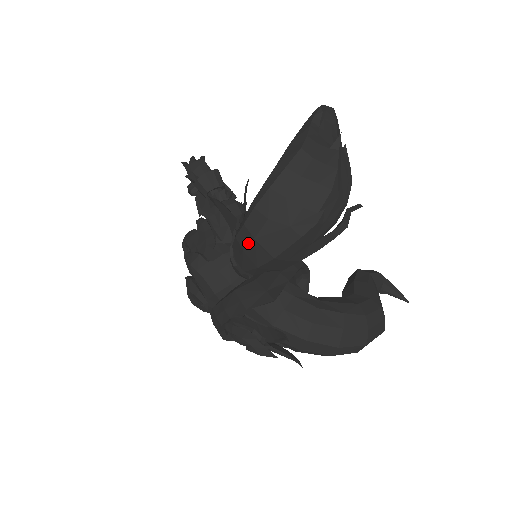
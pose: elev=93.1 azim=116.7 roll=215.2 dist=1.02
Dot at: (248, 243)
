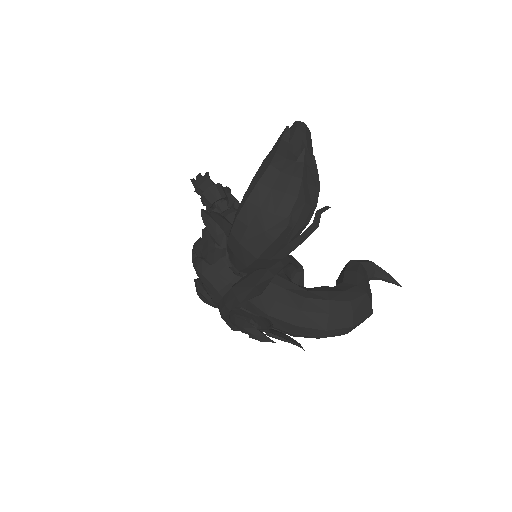
Dot at: (236, 247)
